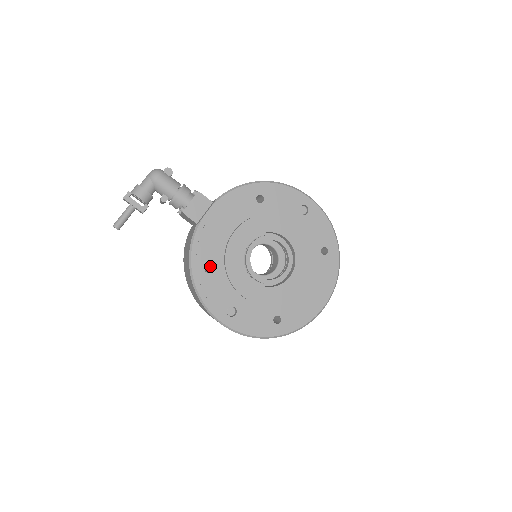
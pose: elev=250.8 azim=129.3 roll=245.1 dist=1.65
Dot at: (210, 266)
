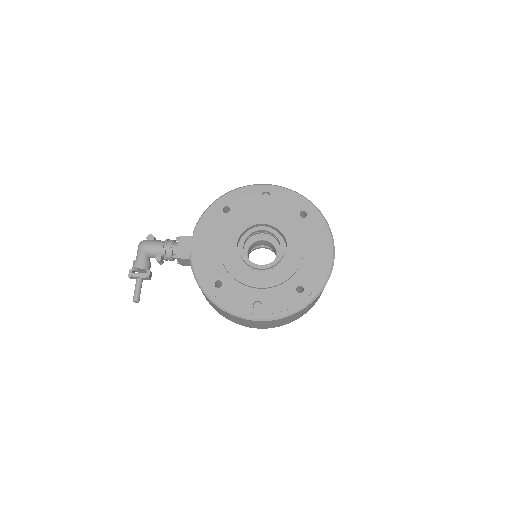
Dot at: (221, 283)
